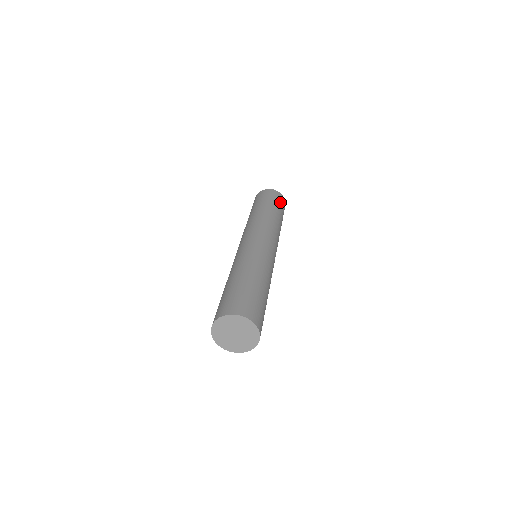
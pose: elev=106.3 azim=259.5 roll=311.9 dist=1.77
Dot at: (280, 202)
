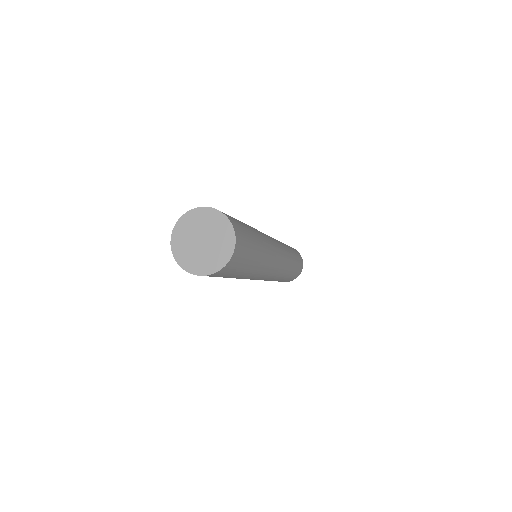
Dot at: (300, 263)
